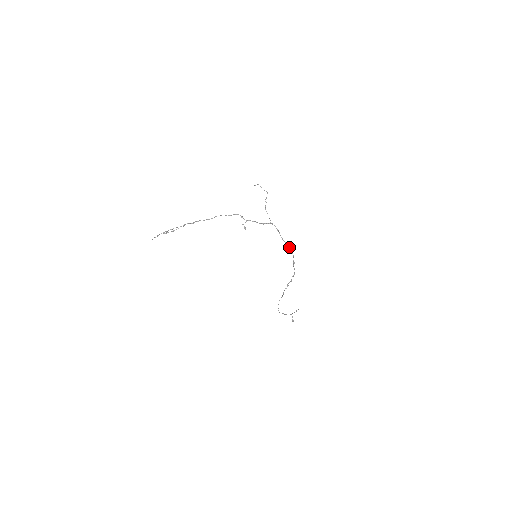
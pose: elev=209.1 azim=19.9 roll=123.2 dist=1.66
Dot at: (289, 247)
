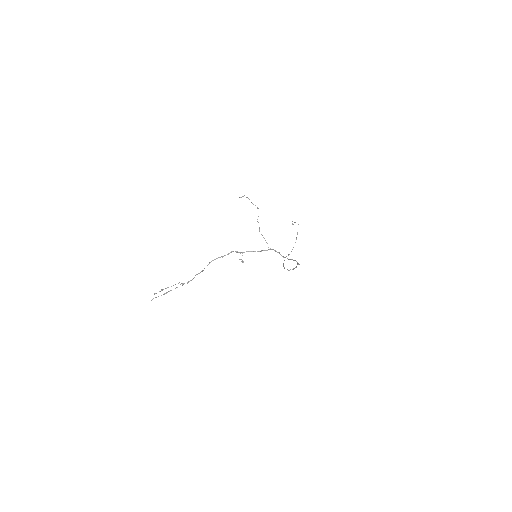
Dot at: occluded
